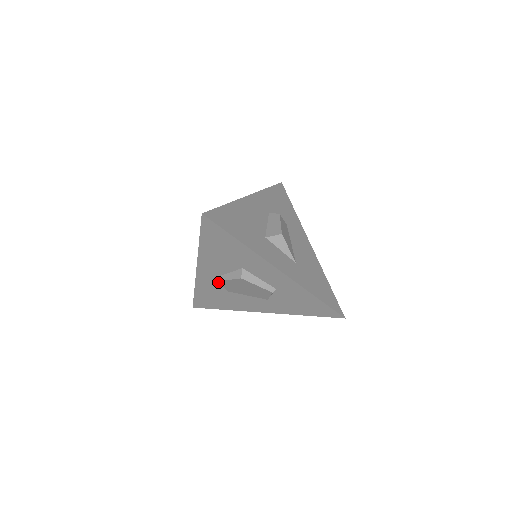
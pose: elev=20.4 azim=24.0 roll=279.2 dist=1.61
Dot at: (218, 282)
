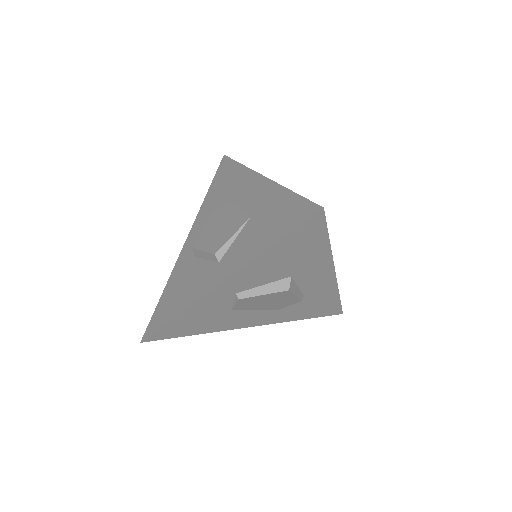
Dot at: (238, 300)
